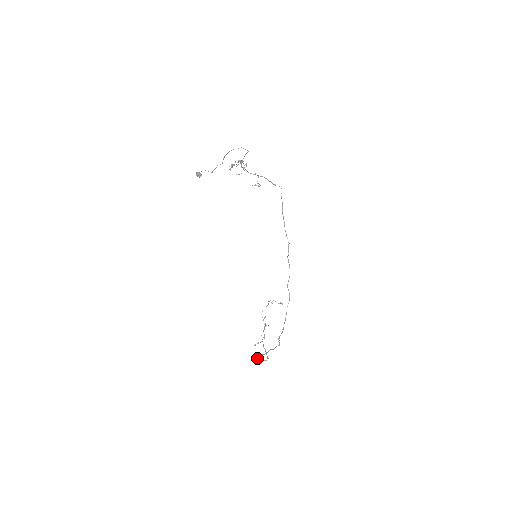
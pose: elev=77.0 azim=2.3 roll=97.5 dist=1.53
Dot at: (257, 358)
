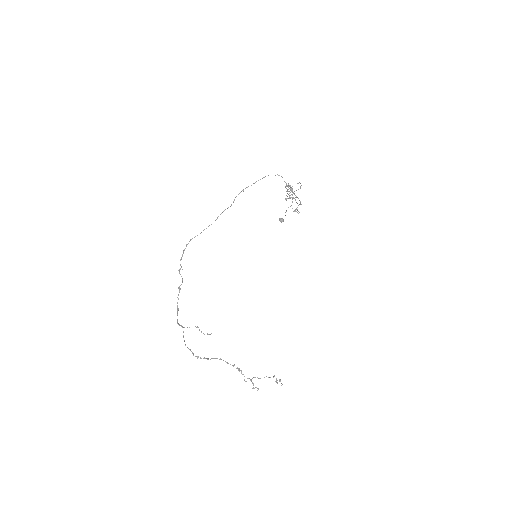
Dot at: occluded
